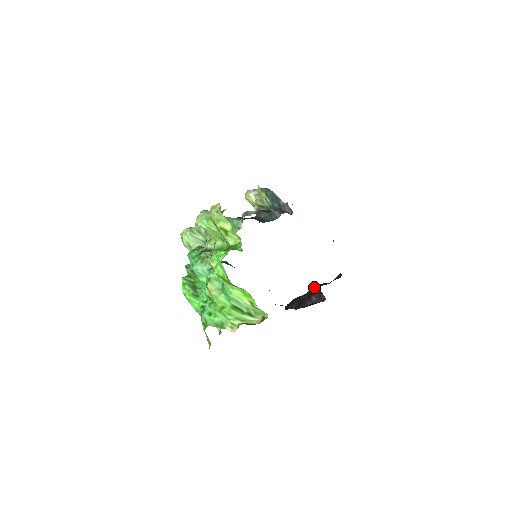
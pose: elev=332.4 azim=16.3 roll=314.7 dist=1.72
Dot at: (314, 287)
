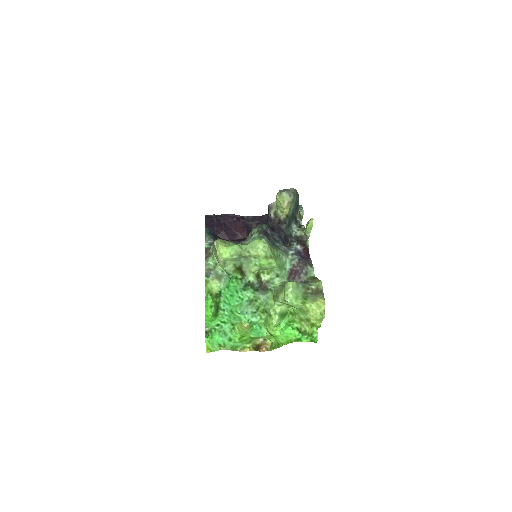
Dot at: (234, 222)
